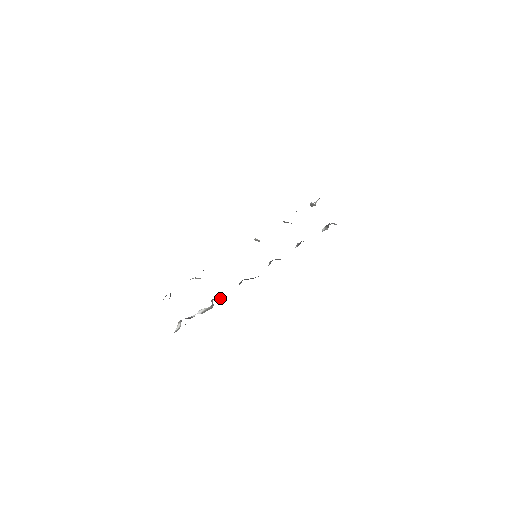
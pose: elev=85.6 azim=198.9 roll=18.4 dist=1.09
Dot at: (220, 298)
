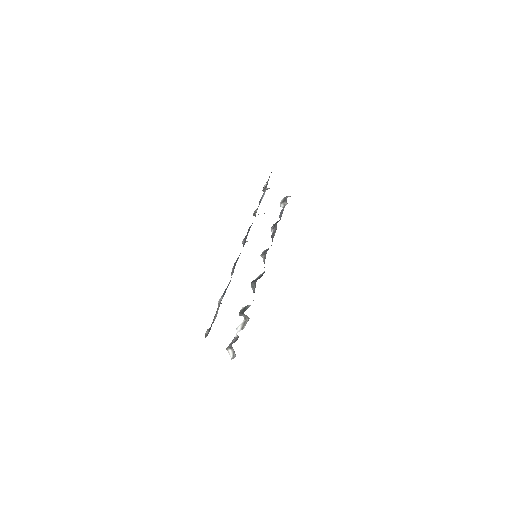
Dot at: (247, 308)
